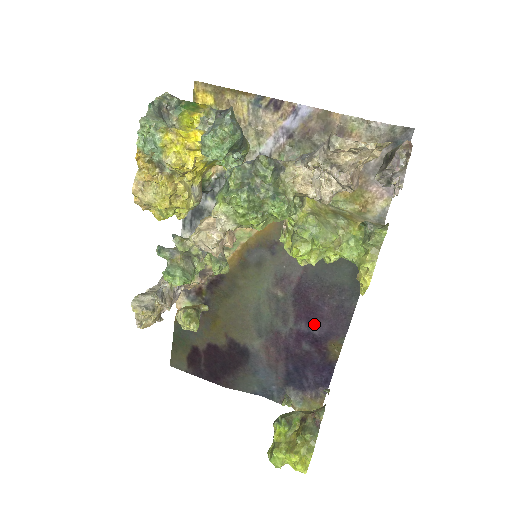
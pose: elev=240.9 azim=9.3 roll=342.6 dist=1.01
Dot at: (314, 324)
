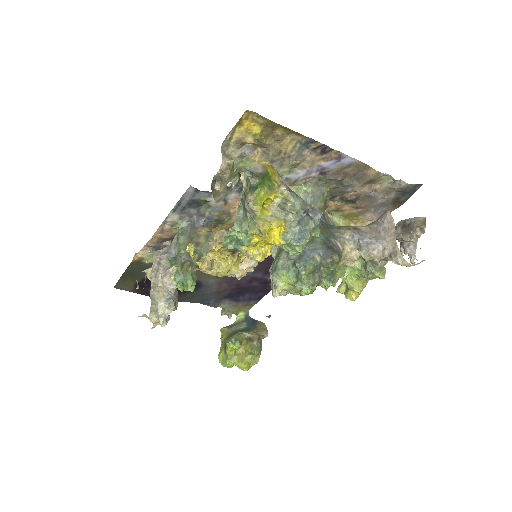
Dot at: (269, 274)
